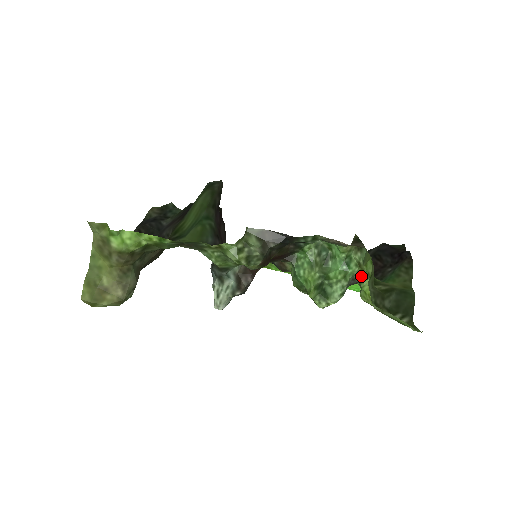
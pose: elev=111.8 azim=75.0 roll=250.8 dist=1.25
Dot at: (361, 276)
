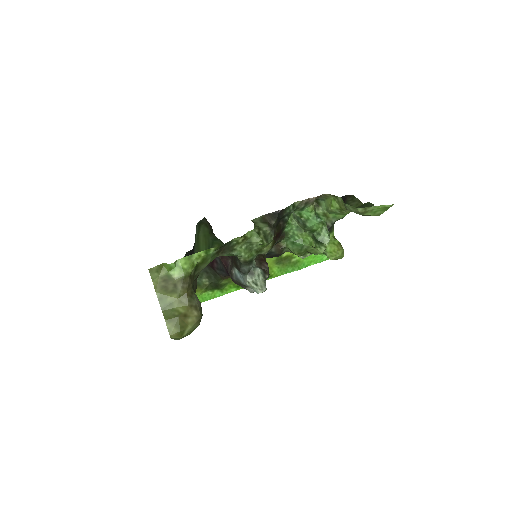
Dot at: (330, 221)
